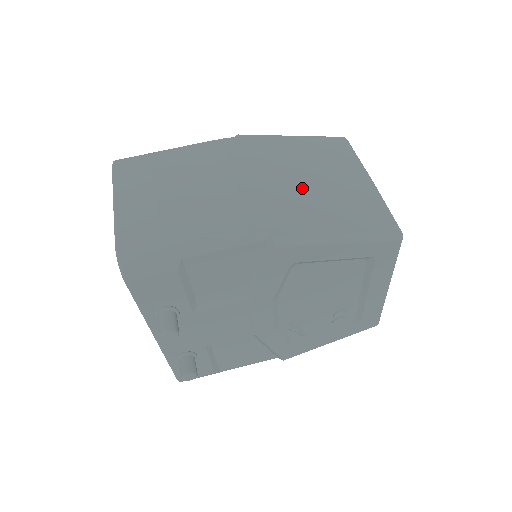
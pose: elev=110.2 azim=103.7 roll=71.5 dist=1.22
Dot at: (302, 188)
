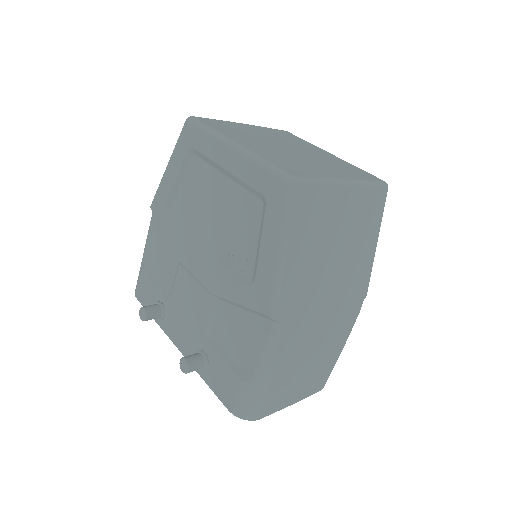
Dot at: (342, 263)
